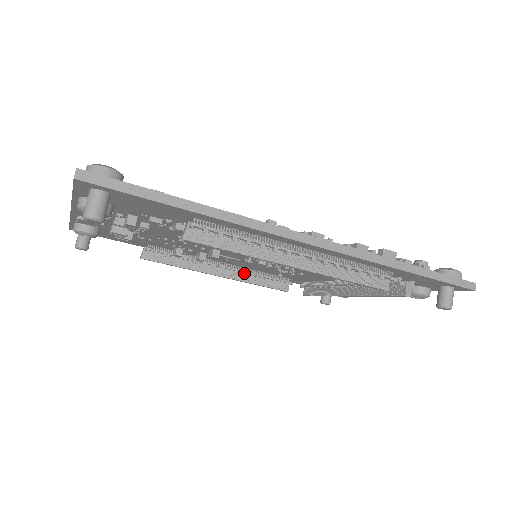
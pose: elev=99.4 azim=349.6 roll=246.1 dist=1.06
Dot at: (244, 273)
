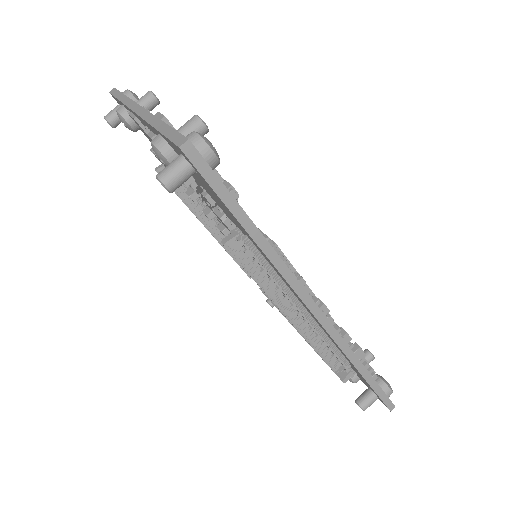
Dot at: occluded
